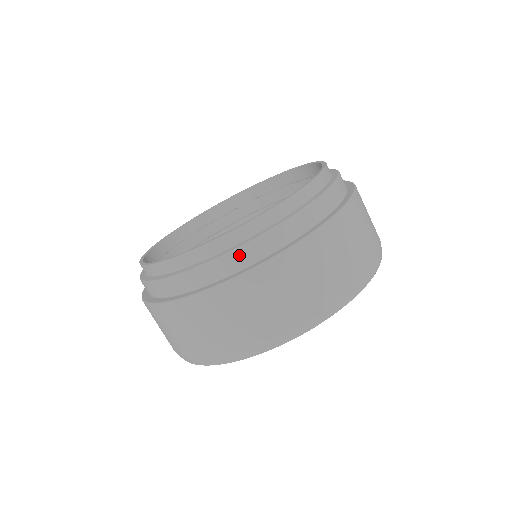
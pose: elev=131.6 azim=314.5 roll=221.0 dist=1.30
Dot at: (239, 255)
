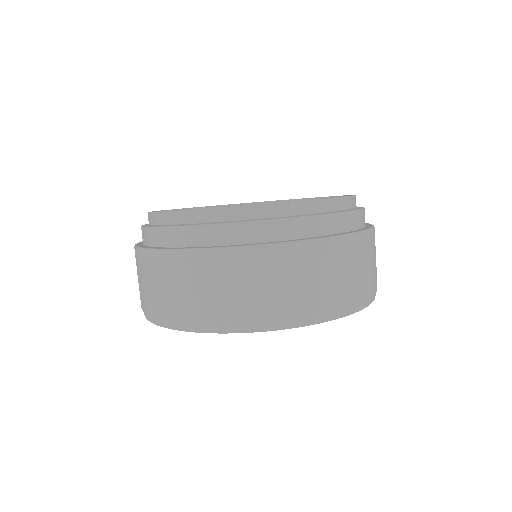
Dot at: (215, 231)
